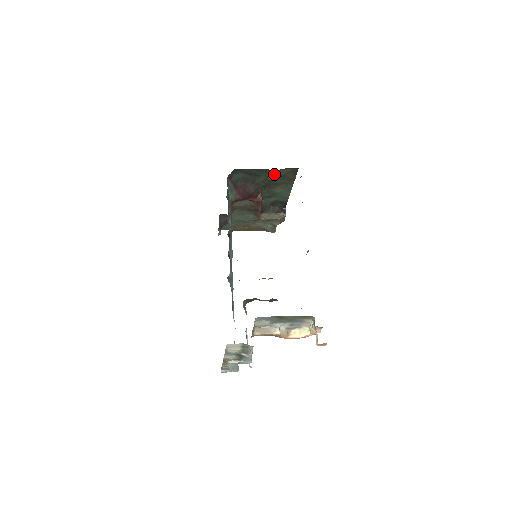
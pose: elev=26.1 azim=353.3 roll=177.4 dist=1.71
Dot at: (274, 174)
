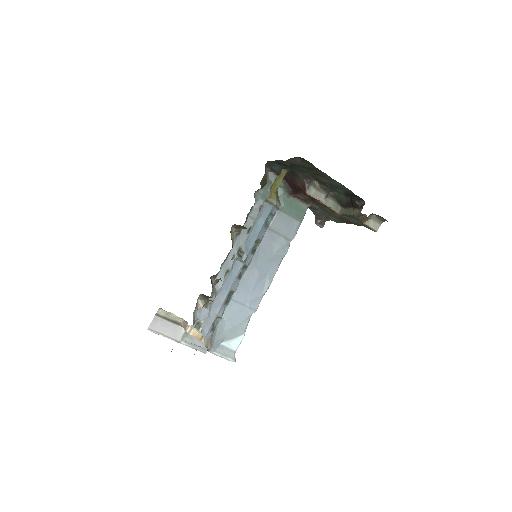
Dot at: (295, 164)
